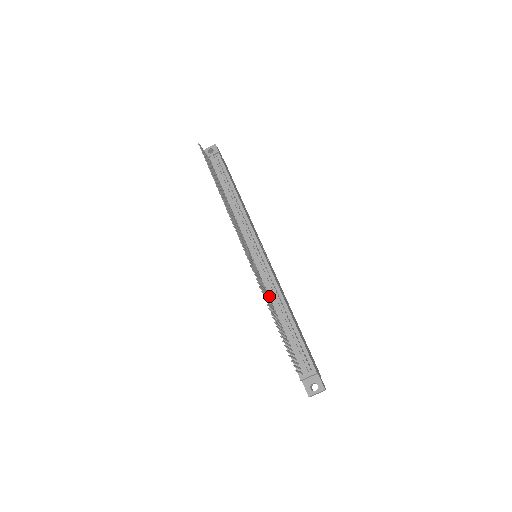
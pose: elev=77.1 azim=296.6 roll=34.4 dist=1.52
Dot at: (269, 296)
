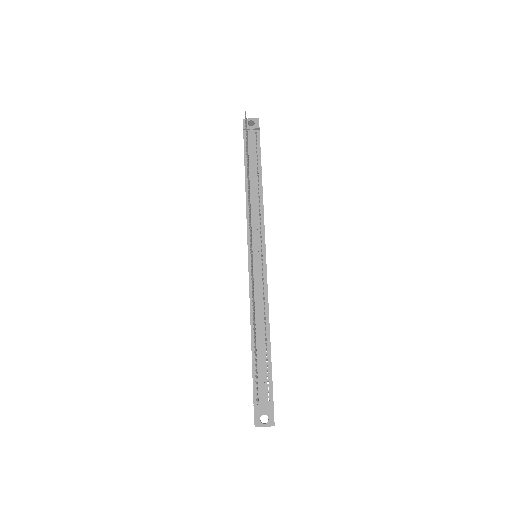
Dot at: (254, 305)
